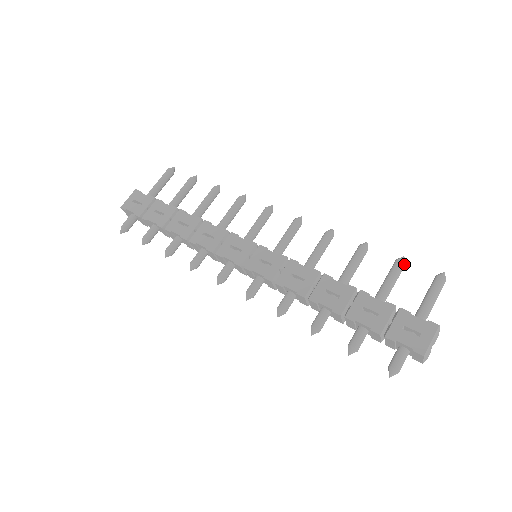
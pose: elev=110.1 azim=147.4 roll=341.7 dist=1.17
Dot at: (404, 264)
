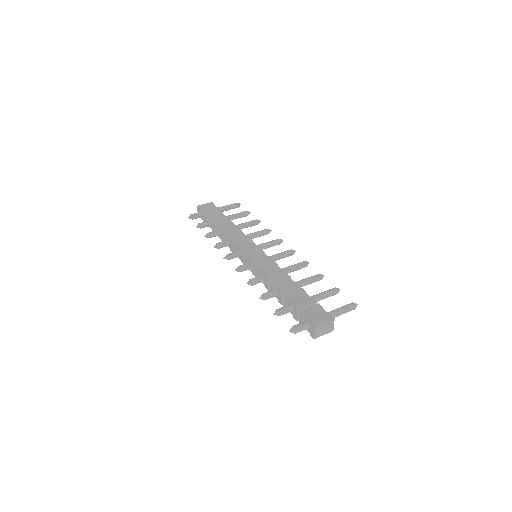
Dot at: (337, 291)
